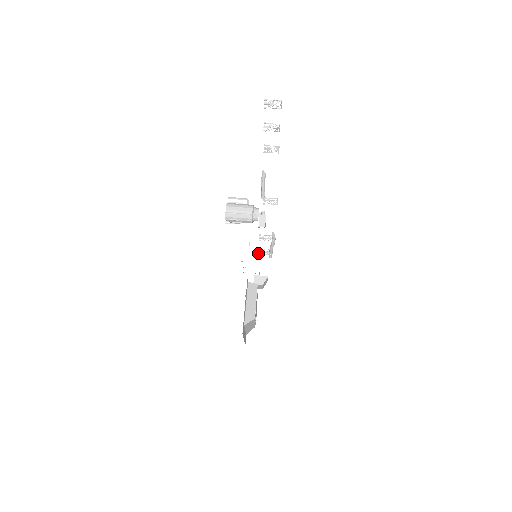
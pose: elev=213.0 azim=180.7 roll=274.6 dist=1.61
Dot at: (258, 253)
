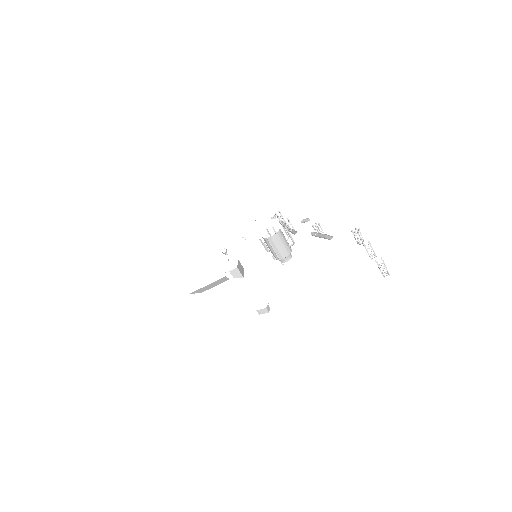
Dot at: (276, 214)
